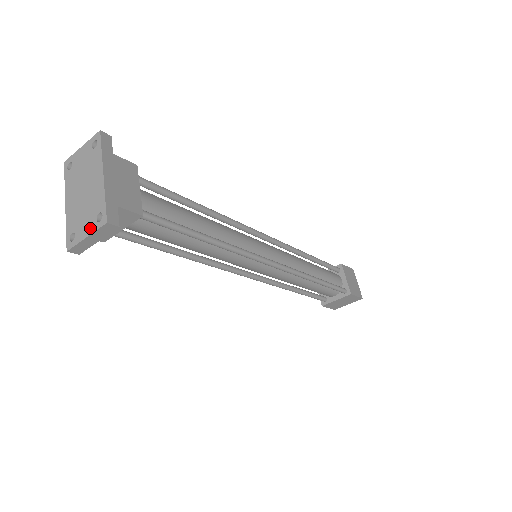
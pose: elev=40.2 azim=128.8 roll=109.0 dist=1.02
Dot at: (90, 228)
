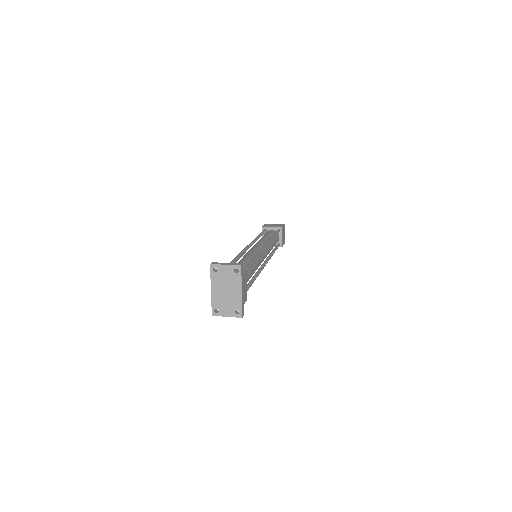
Dot at: (230, 314)
